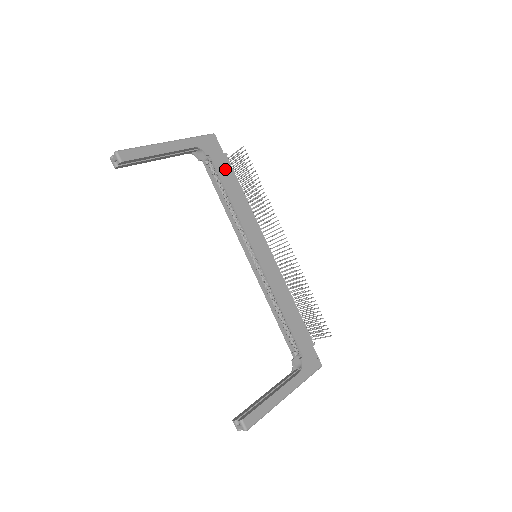
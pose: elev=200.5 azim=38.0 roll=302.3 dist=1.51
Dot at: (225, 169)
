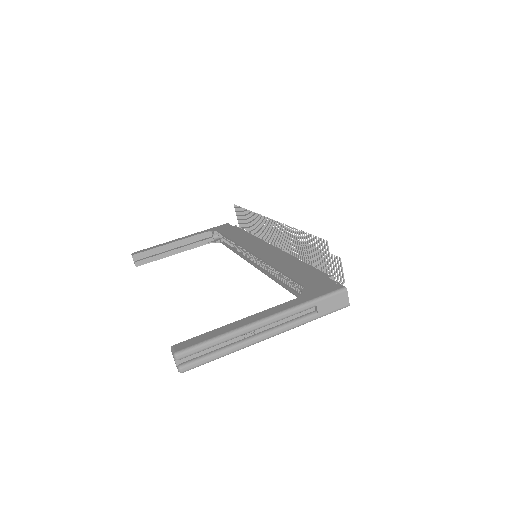
Dot at: (231, 231)
